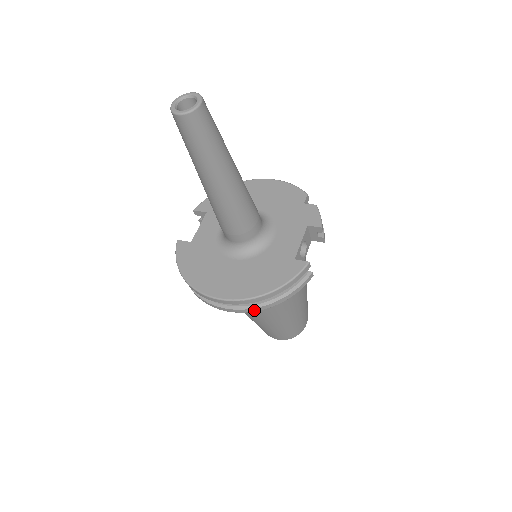
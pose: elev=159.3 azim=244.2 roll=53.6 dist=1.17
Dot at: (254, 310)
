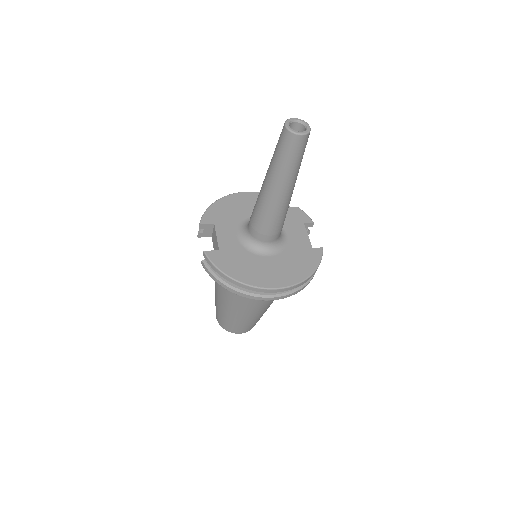
Dot at: (295, 293)
